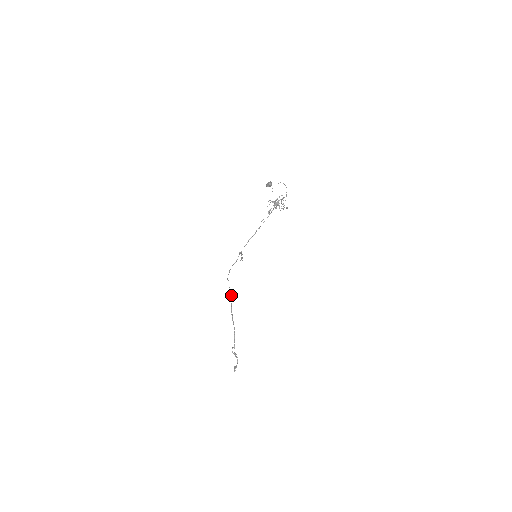
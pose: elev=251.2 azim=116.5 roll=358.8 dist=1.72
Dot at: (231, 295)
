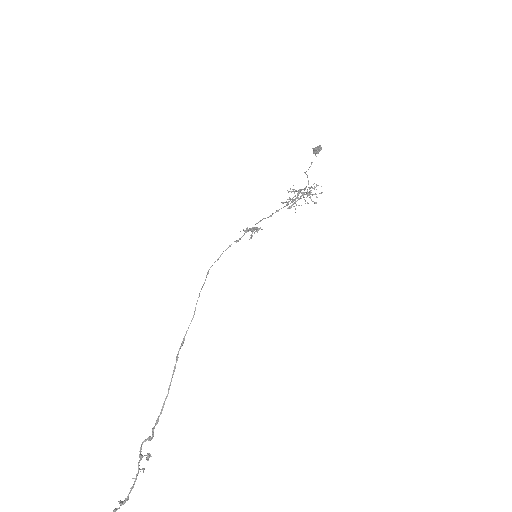
Dot at: (194, 312)
